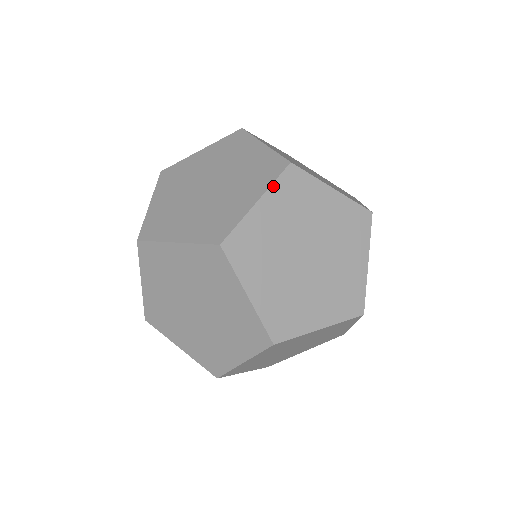
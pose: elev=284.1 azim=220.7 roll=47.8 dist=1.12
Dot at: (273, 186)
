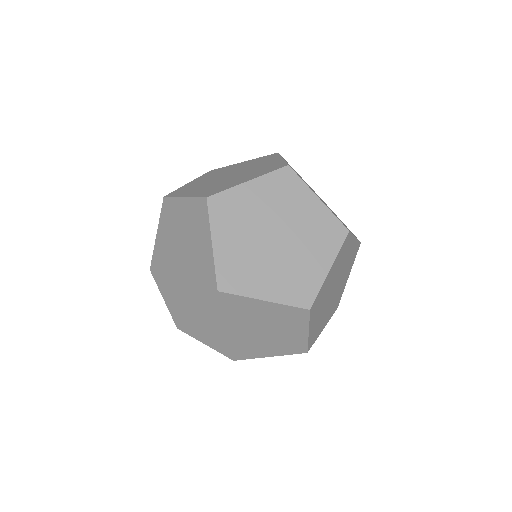
Dot at: (199, 177)
